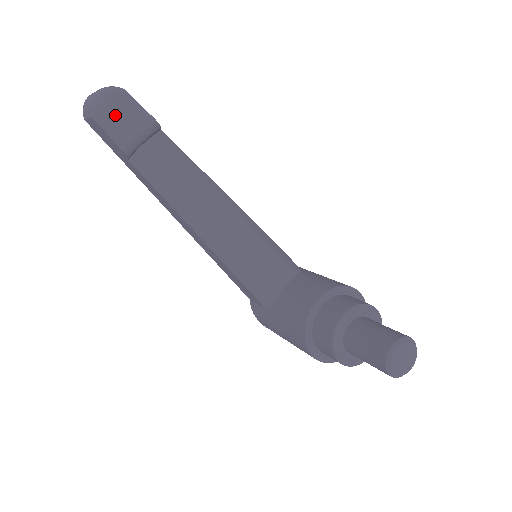
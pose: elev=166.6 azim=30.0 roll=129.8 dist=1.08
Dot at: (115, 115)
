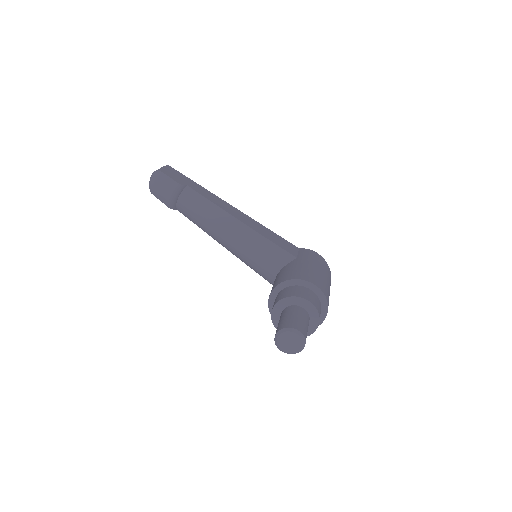
Dot at: (158, 189)
